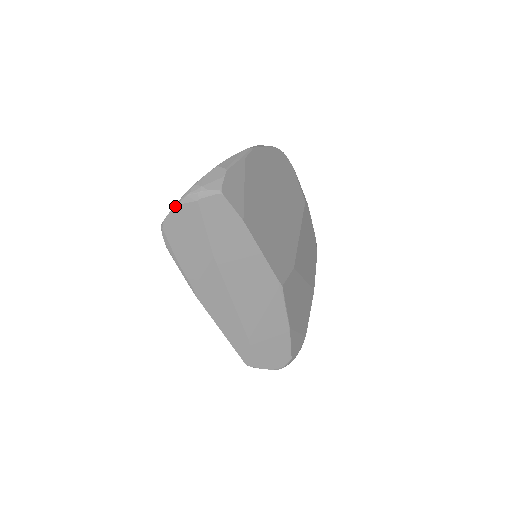
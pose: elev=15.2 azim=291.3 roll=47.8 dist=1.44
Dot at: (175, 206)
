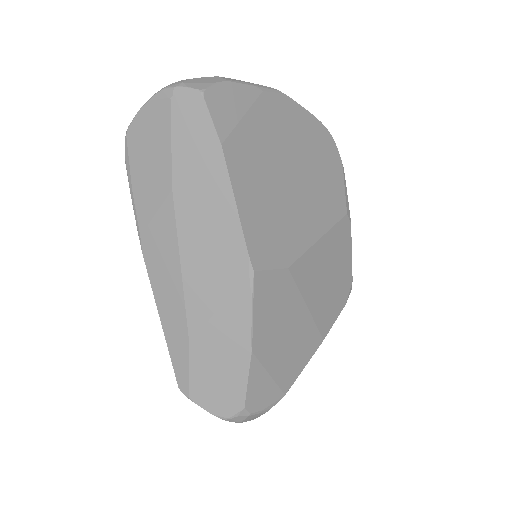
Dot at: (145, 103)
